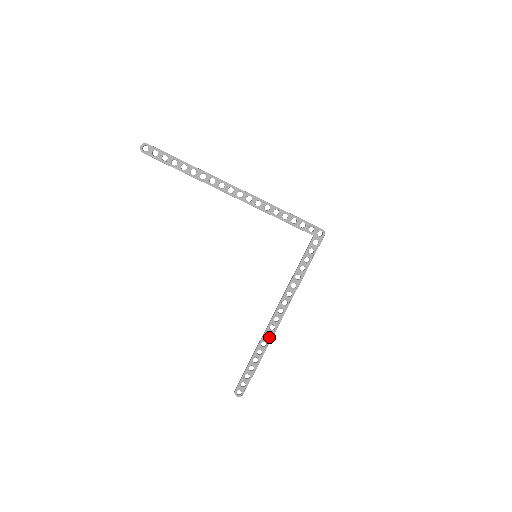
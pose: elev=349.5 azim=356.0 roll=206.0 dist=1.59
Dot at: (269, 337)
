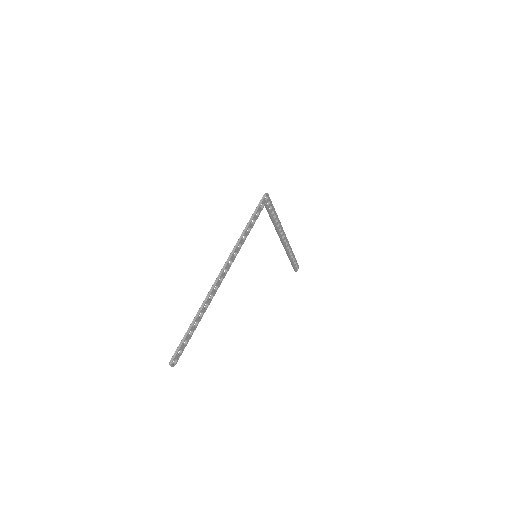
Dot at: (288, 246)
